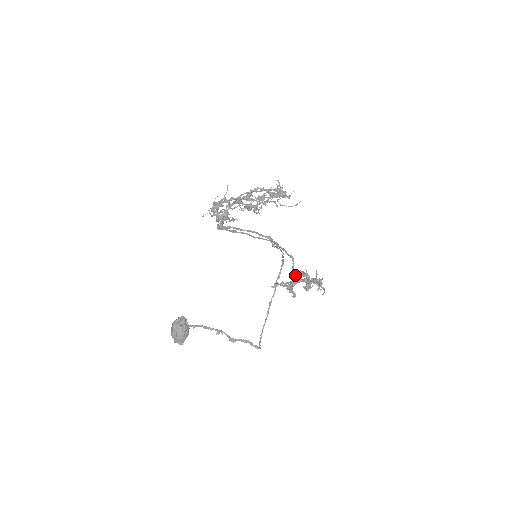
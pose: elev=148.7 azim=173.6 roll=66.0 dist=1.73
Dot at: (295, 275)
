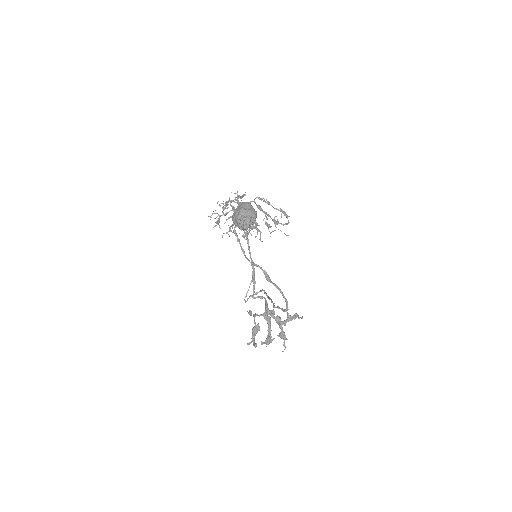
Dot at: (268, 310)
